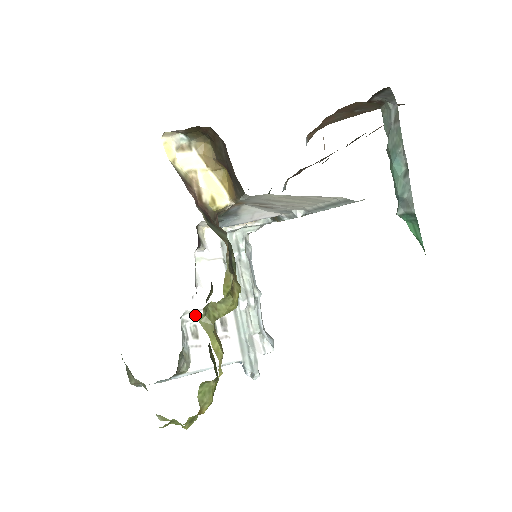
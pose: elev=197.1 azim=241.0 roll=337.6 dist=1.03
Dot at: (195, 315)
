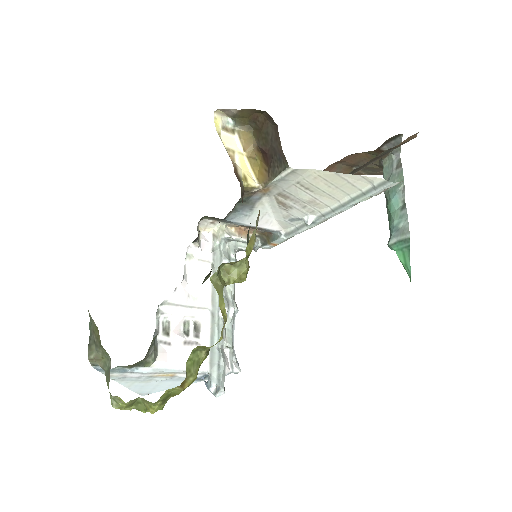
Dot at: (172, 309)
